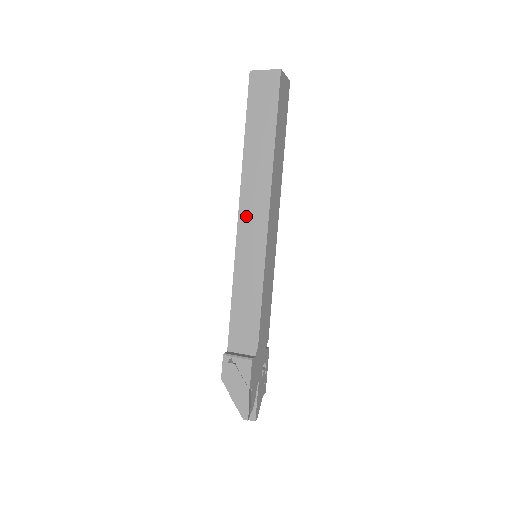
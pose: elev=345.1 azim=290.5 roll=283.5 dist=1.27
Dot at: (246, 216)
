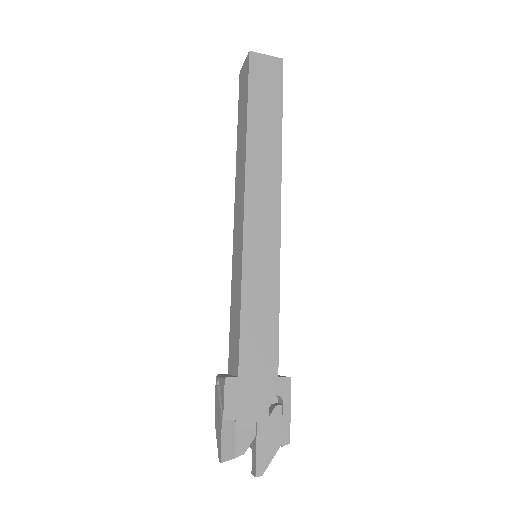
Dot at: (236, 212)
